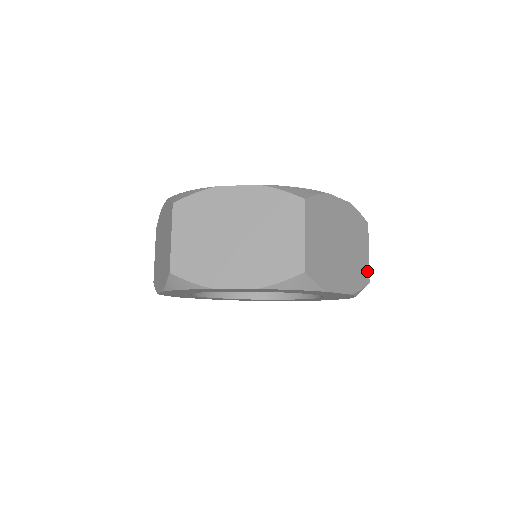
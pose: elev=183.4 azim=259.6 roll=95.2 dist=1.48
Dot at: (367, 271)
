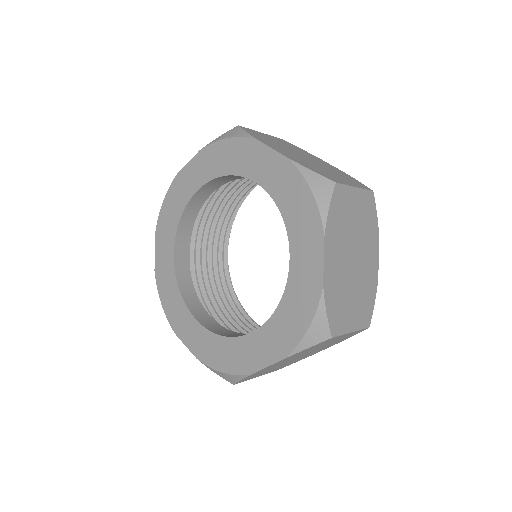
Dot at: (339, 182)
